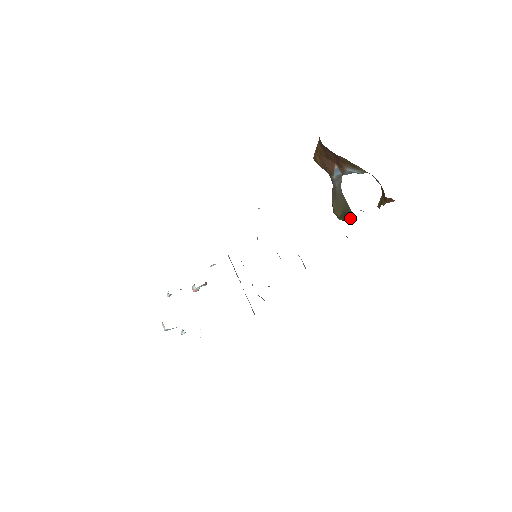
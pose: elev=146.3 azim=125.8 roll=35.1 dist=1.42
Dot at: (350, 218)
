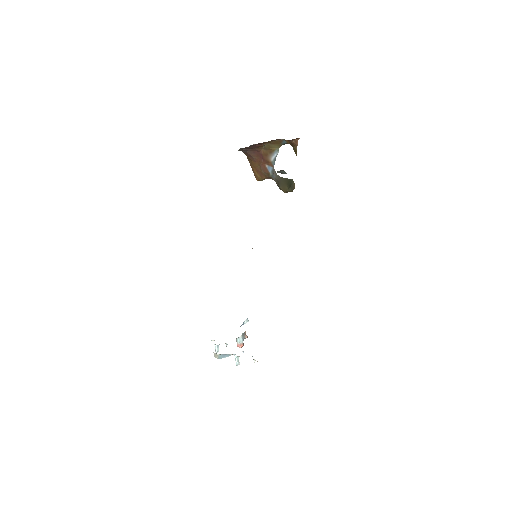
Dot at: (293, 183)
